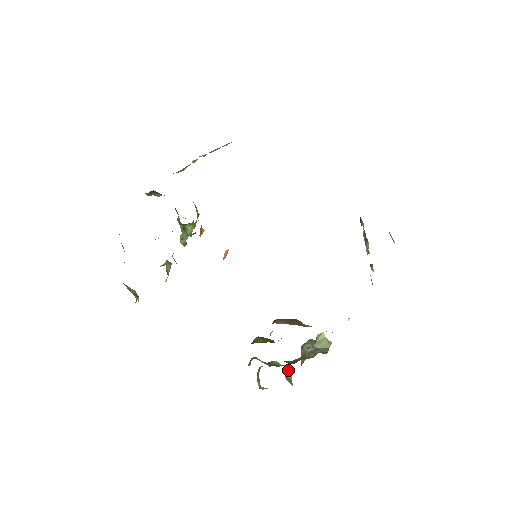
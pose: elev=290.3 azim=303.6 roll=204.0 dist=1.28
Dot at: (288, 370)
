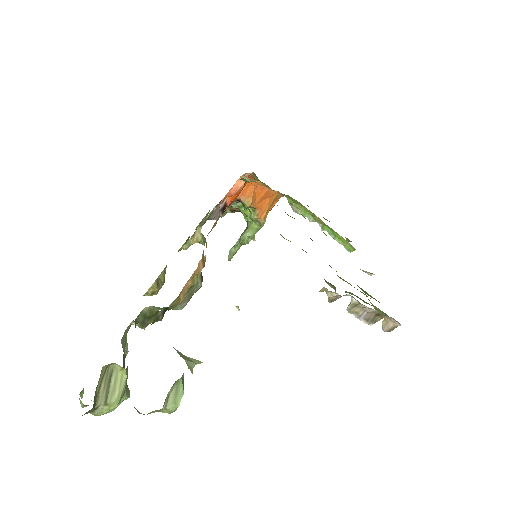
Dot at: (122, 384)
